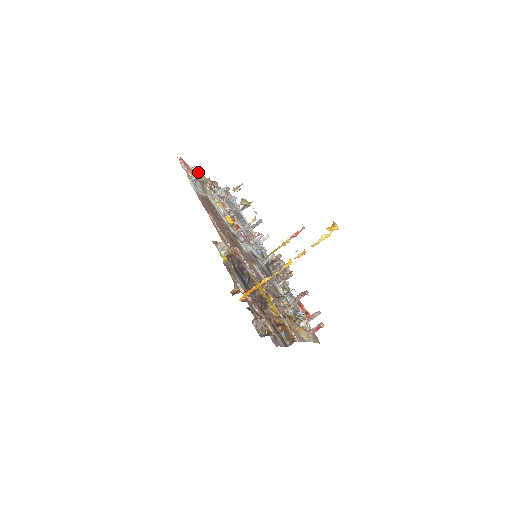
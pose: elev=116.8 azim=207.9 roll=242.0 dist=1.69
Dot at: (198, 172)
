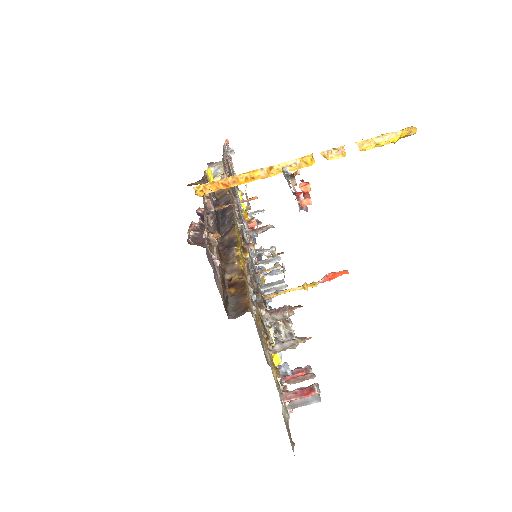
Dot at: (238, 188)
